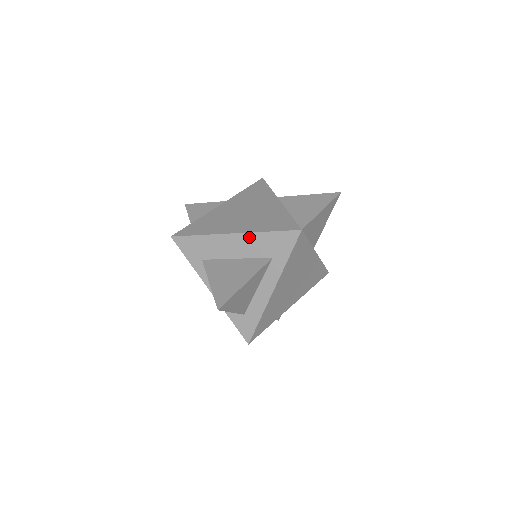
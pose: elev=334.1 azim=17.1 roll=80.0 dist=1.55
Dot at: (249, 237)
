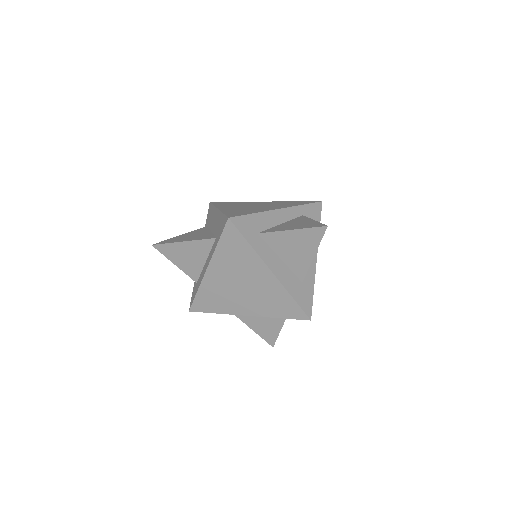
Dot at: (219, 215)
